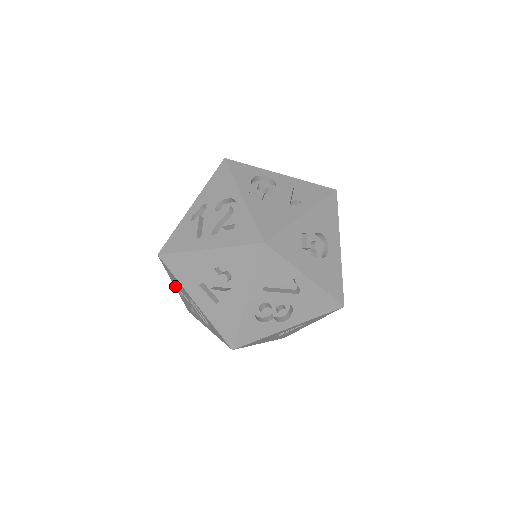
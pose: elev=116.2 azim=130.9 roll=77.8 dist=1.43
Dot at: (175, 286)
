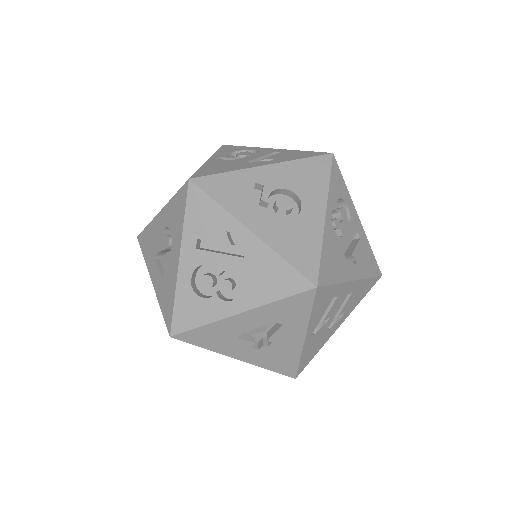
Dot at: occluded
